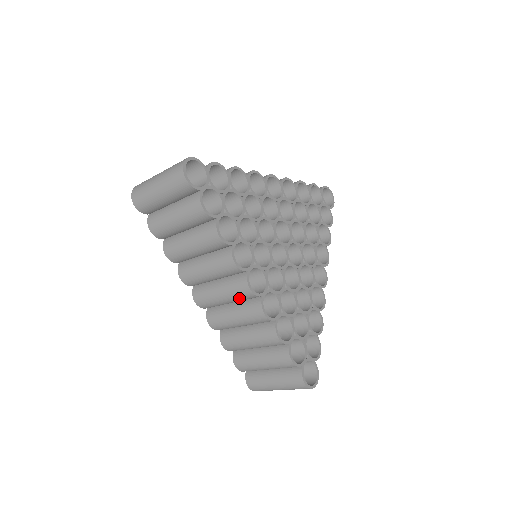
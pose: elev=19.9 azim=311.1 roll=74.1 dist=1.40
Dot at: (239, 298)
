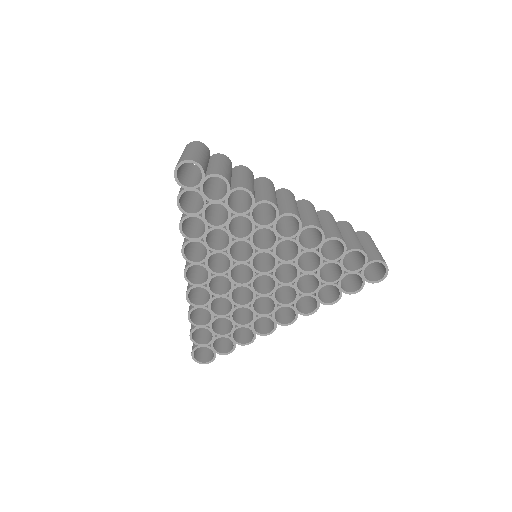
Dot at: (188, 271)
